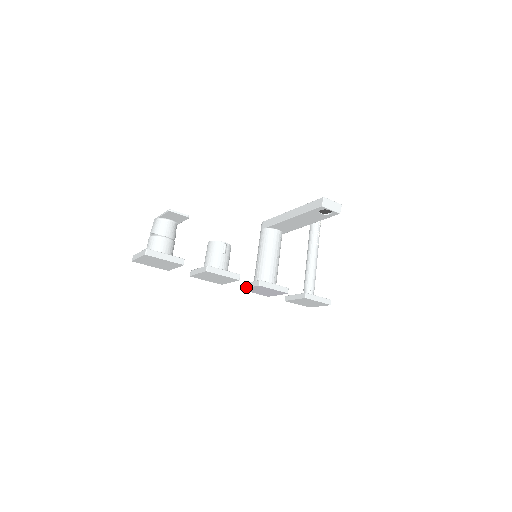
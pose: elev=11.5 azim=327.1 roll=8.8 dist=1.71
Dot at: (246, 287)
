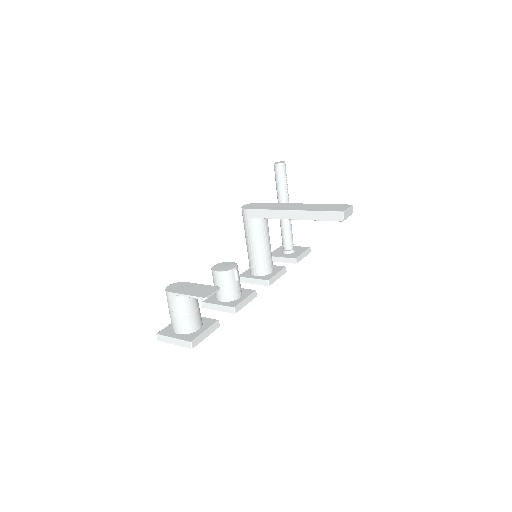
Dot at: occluded
